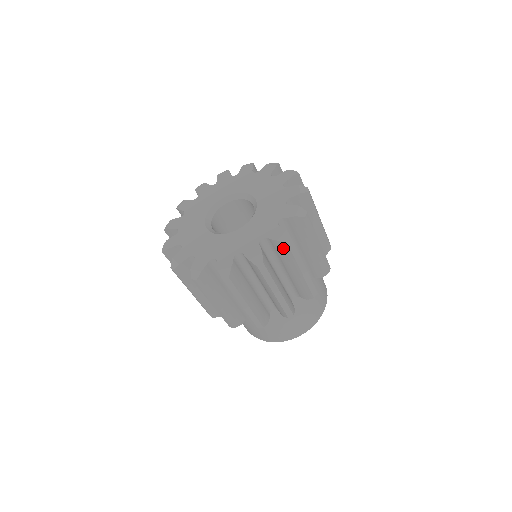
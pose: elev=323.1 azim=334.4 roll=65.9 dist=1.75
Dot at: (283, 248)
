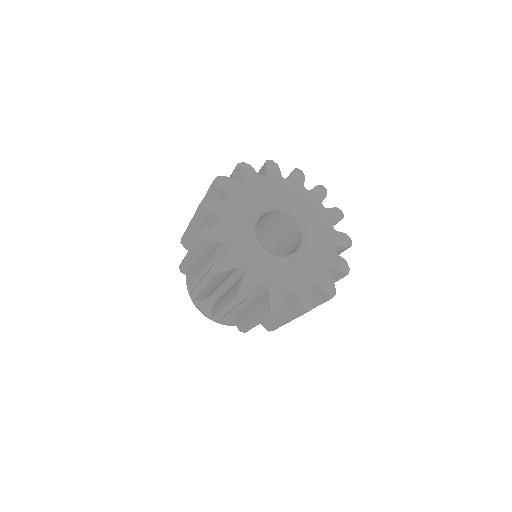
Dot at: (266, 307)
